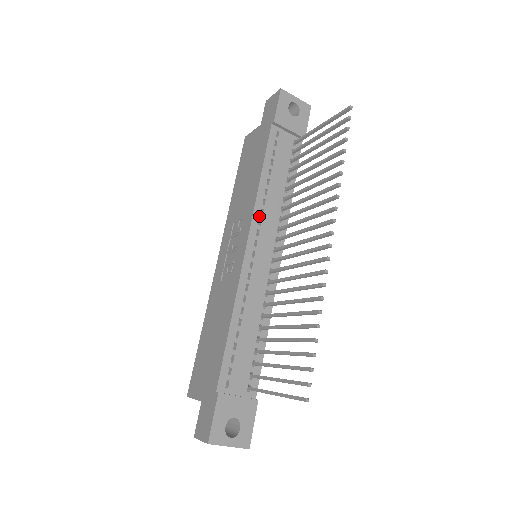
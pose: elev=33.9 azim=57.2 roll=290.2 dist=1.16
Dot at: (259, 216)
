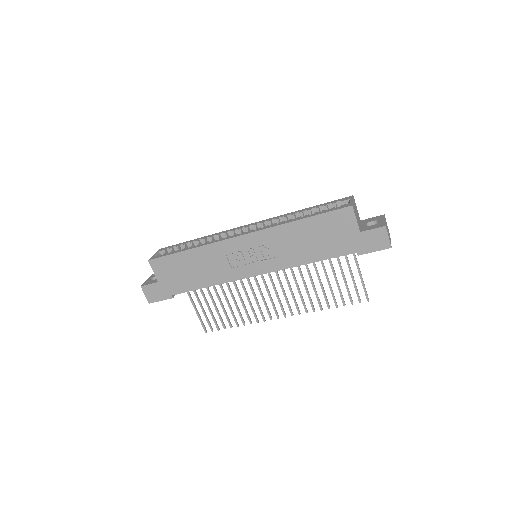
Dot at: (281, 268)
